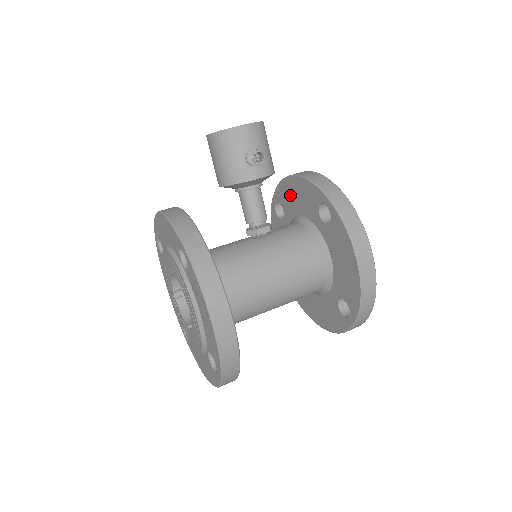
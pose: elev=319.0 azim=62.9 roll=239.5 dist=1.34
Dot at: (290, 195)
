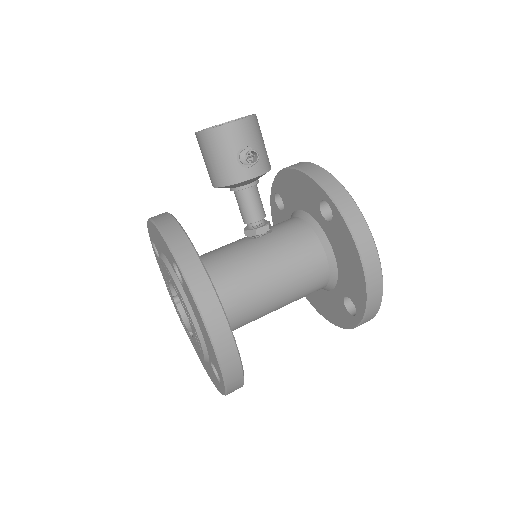
Dot at: (289, 188)
